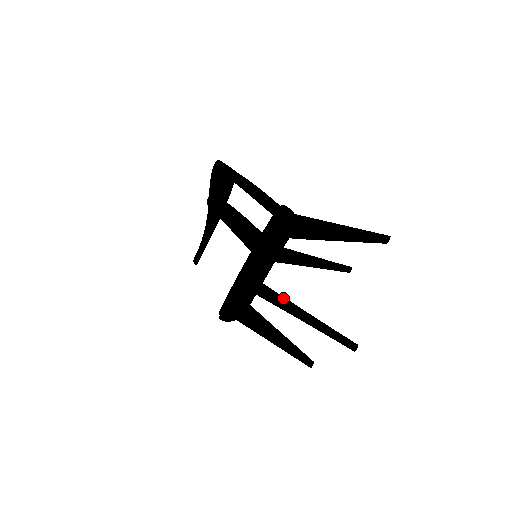
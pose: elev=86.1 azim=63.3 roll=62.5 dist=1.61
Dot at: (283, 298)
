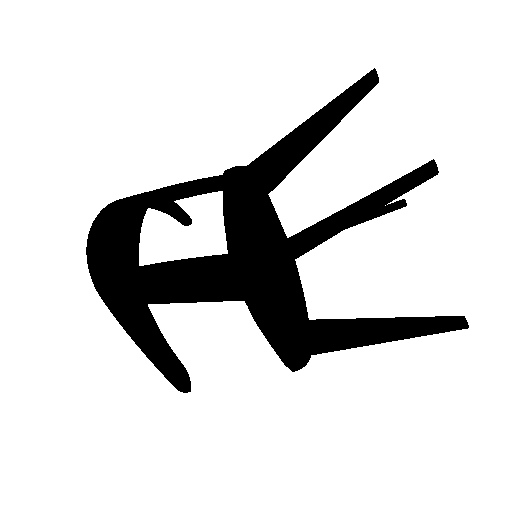
Dot at: (342, 332)
